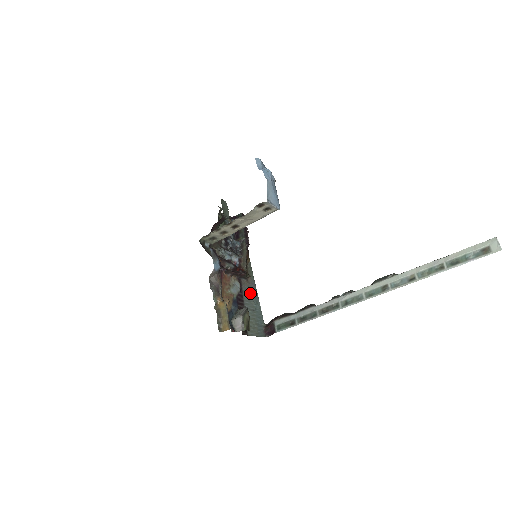
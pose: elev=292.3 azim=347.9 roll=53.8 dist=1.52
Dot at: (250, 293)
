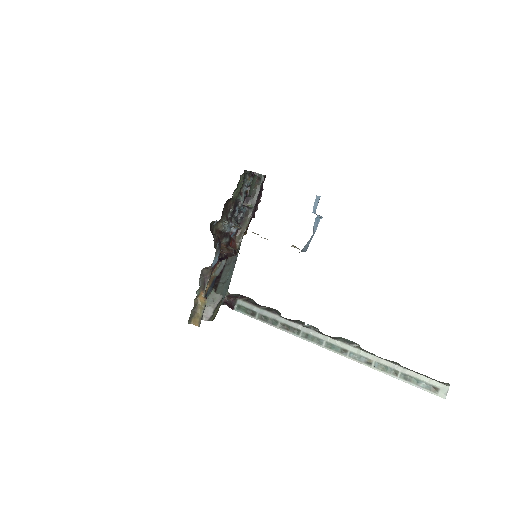
Dot at: (230, 265)
